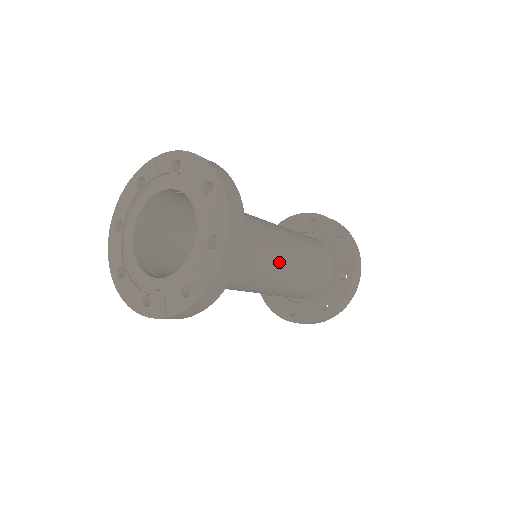
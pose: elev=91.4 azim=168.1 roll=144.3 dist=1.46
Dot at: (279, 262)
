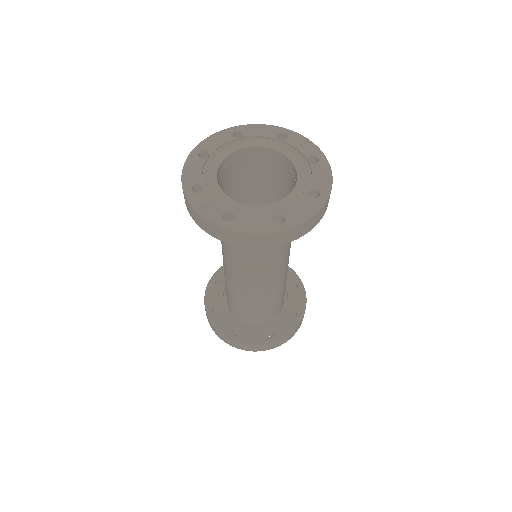
Dot at: (266, 277)
